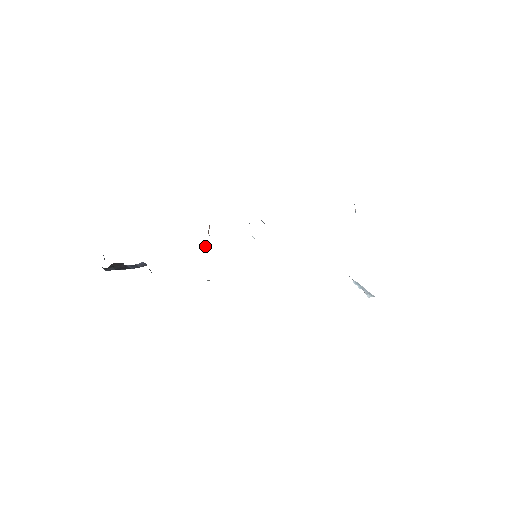
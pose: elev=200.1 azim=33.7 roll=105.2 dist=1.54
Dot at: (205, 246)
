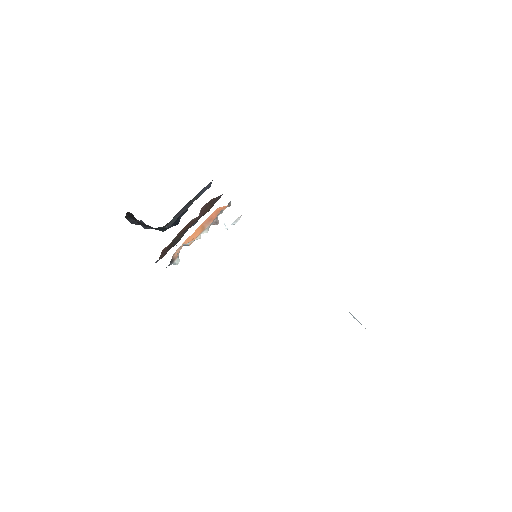
Dot at: occluded
